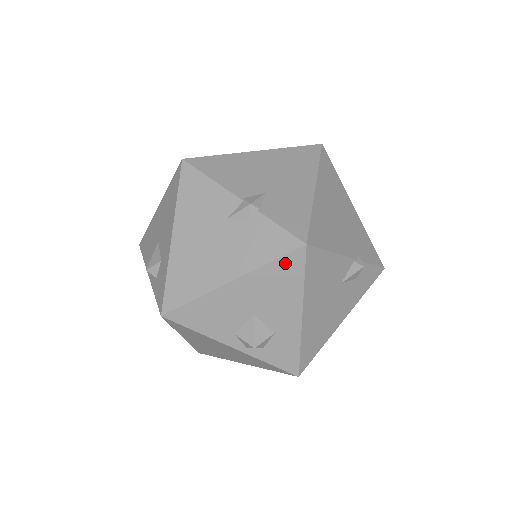
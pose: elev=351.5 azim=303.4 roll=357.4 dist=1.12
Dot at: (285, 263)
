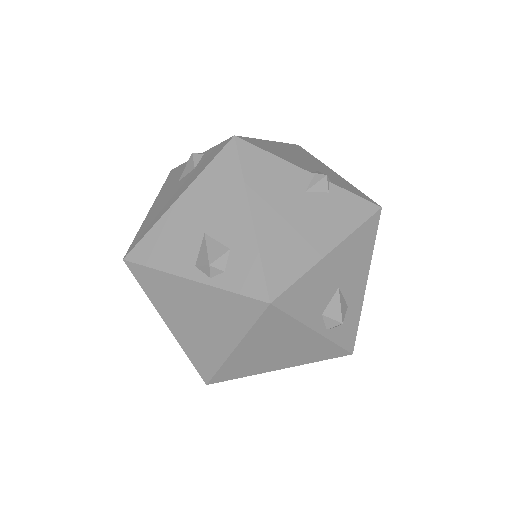
Dot at: (367, 227)
